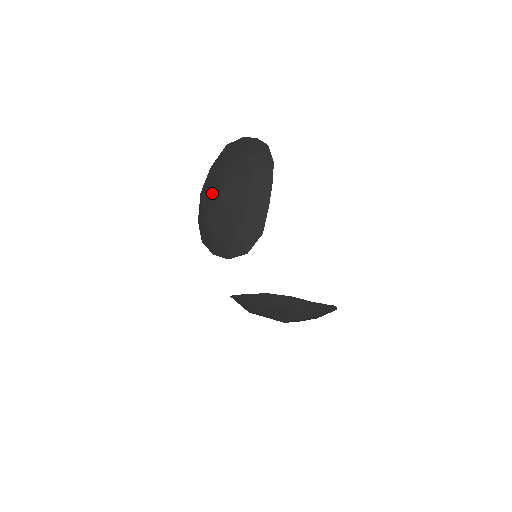
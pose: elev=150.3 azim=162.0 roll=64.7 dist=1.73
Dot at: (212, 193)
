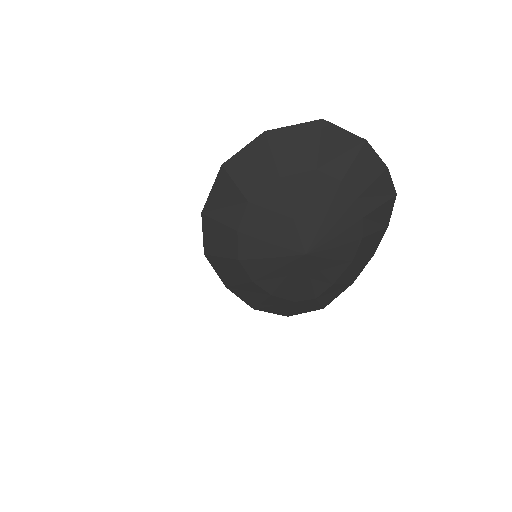
Dot at: (280, 235)
